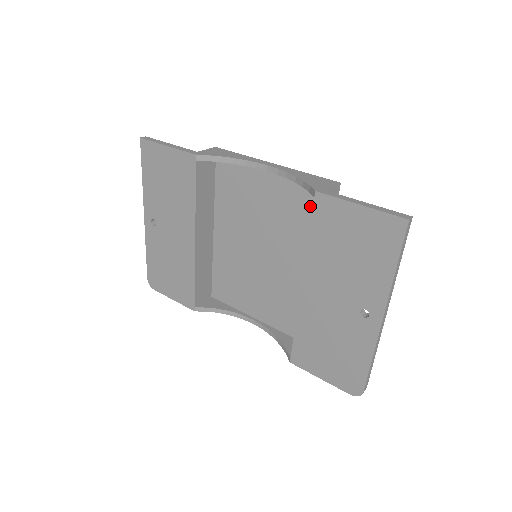
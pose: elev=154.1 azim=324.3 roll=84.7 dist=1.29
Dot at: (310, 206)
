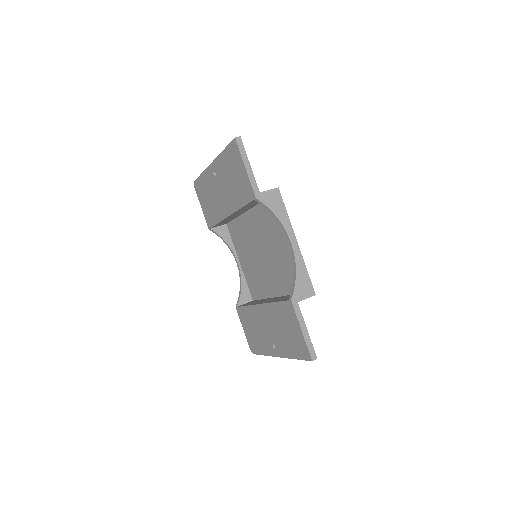
Dot at: occluded
